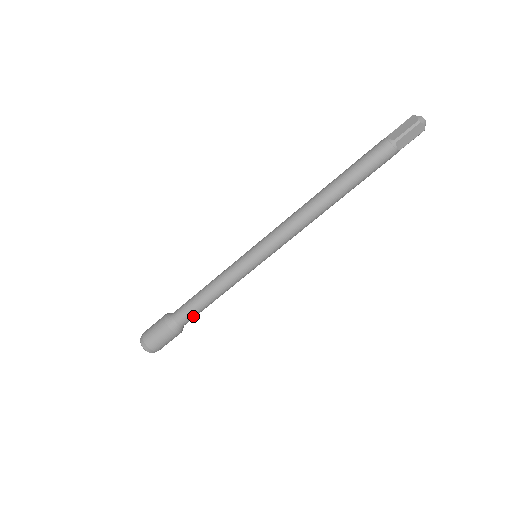
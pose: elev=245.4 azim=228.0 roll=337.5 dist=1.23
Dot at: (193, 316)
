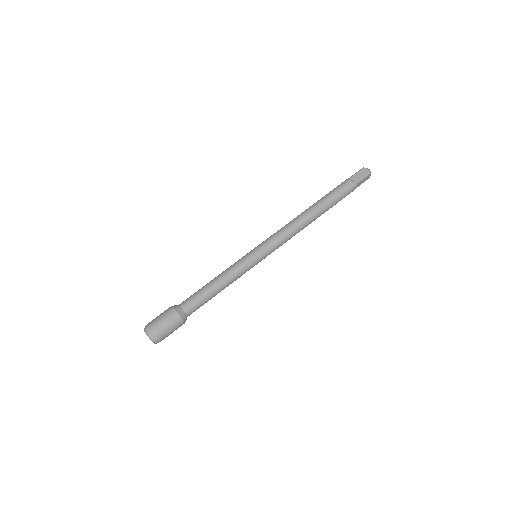
Dot at: occluded
